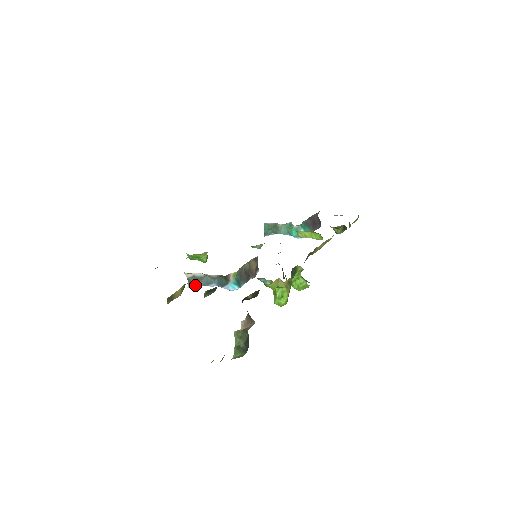
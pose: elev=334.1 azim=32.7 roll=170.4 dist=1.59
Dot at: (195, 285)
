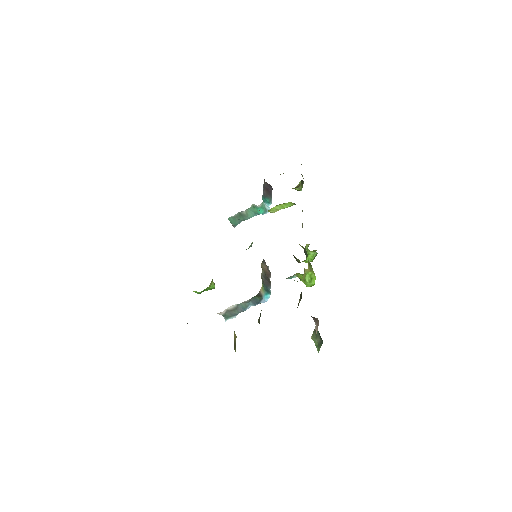
Dot at: (232, 316)
